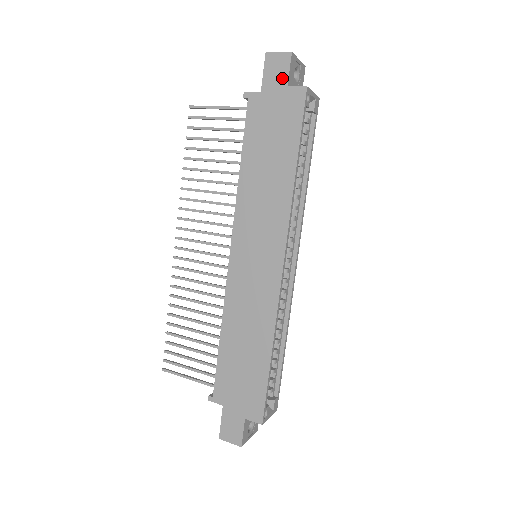
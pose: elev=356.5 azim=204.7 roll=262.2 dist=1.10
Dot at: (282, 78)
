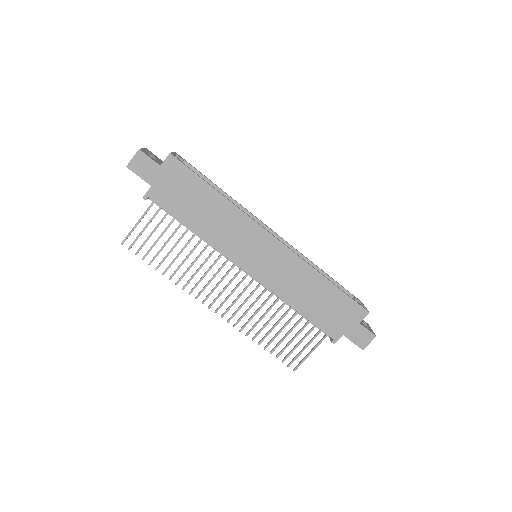
Dot at: (152, 166)
